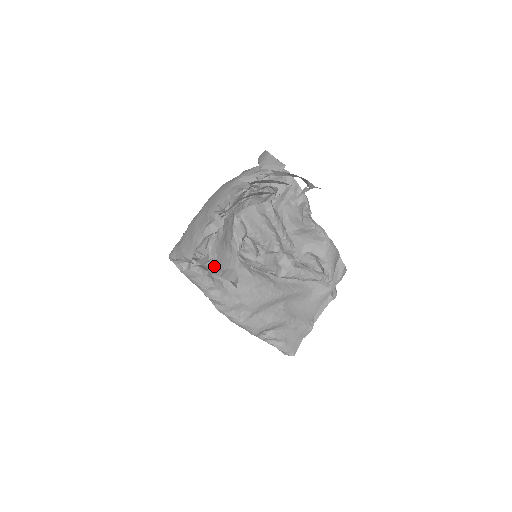
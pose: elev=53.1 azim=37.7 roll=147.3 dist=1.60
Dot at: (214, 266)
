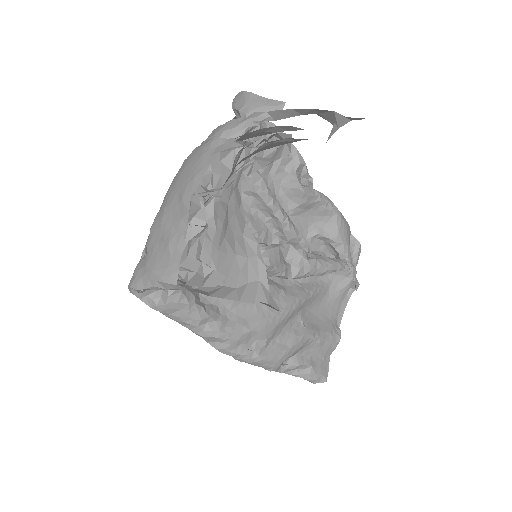
Dot at: (217, 285)
